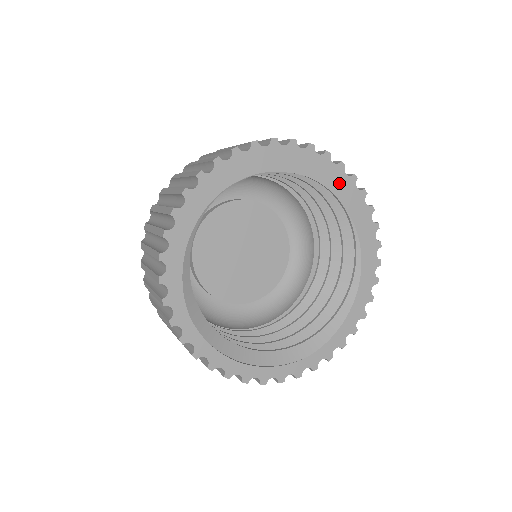
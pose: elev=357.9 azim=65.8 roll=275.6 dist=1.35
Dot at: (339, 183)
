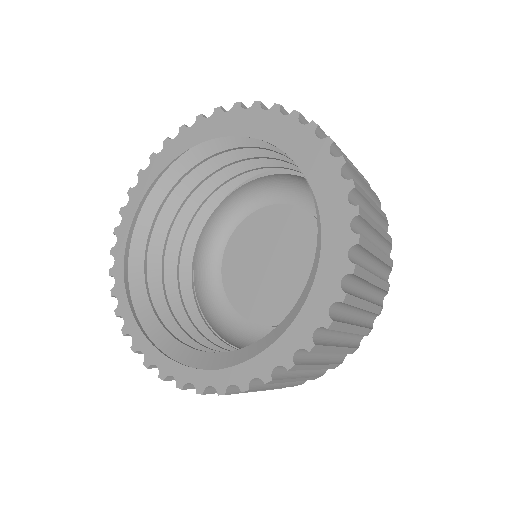
Dot at: (304, 148)
